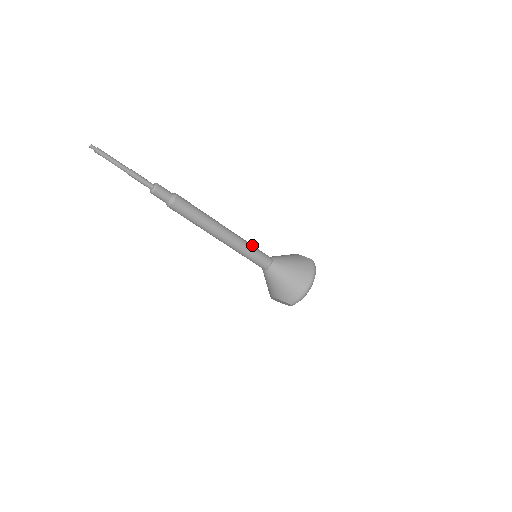
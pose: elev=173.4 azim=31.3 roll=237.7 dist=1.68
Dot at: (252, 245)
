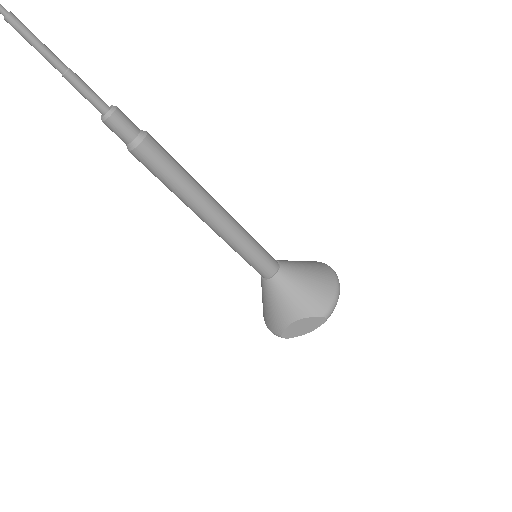
Dot at: occluded
